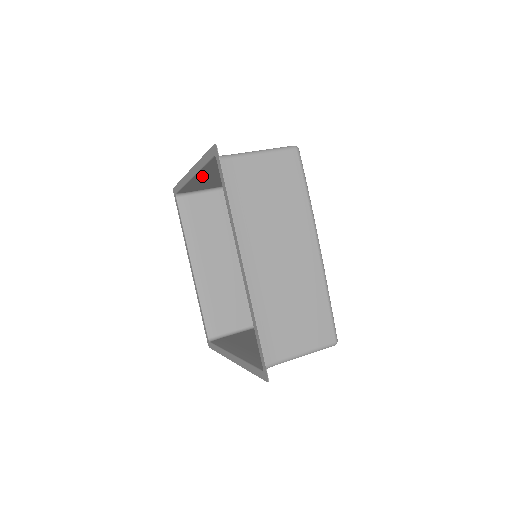
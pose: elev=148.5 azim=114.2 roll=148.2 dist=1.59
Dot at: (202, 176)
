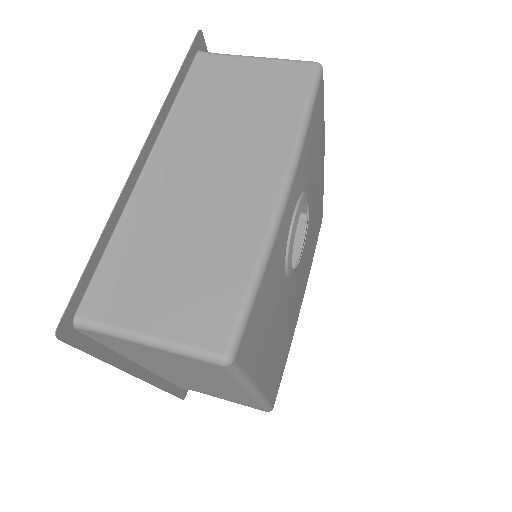
Dot at: (158, 176)
